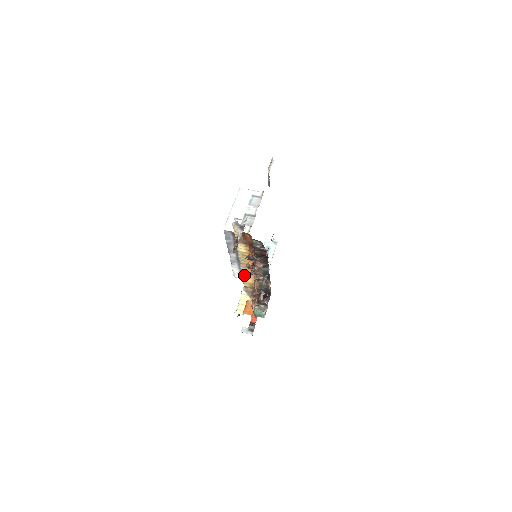
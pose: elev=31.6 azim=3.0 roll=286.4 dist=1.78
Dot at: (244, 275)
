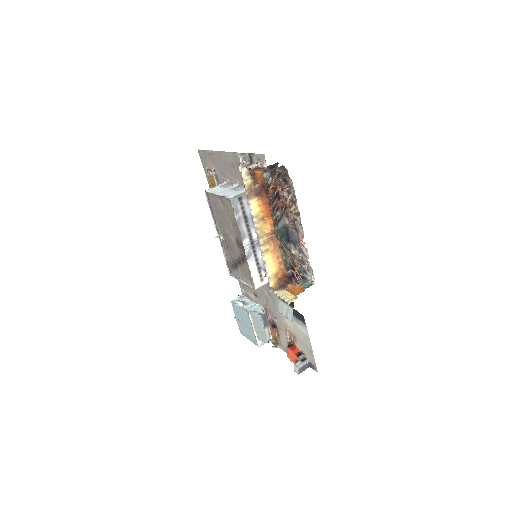
Dot at: (266, 262)
